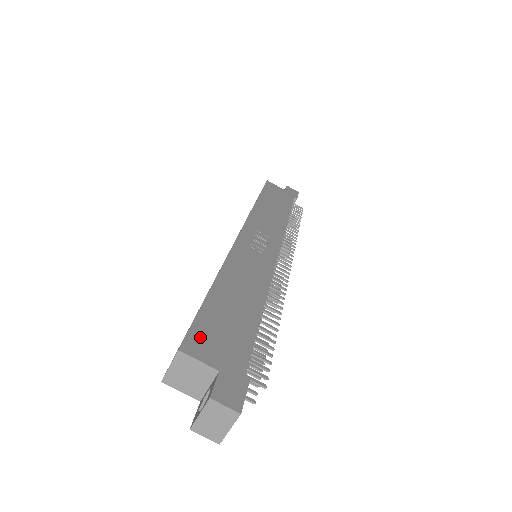
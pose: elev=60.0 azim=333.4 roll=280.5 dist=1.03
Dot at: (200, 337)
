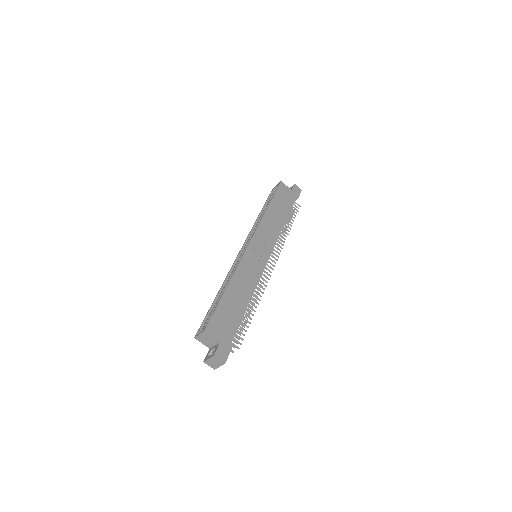
Dot at: (214, 323)
